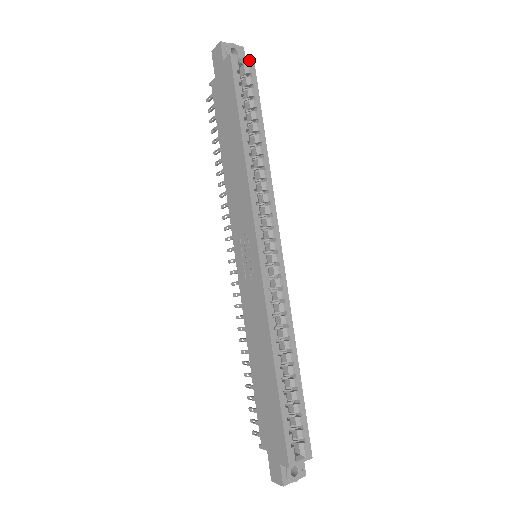
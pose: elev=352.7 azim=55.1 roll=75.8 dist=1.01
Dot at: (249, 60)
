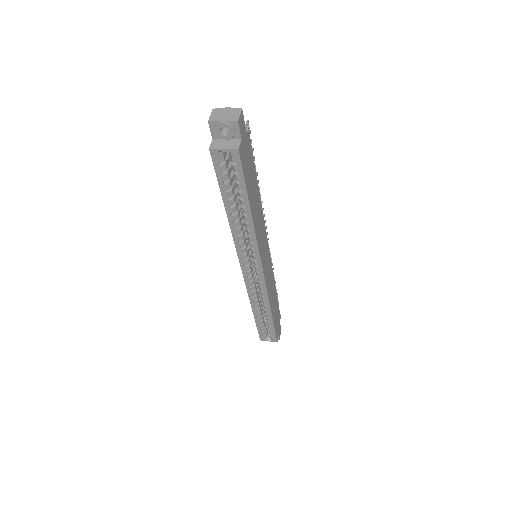
Dot at: (232, 151)
